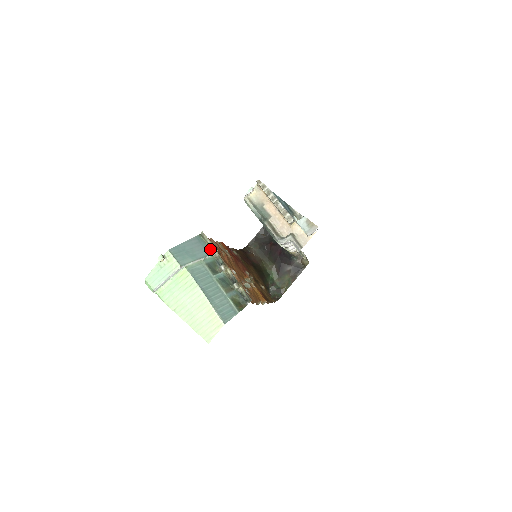
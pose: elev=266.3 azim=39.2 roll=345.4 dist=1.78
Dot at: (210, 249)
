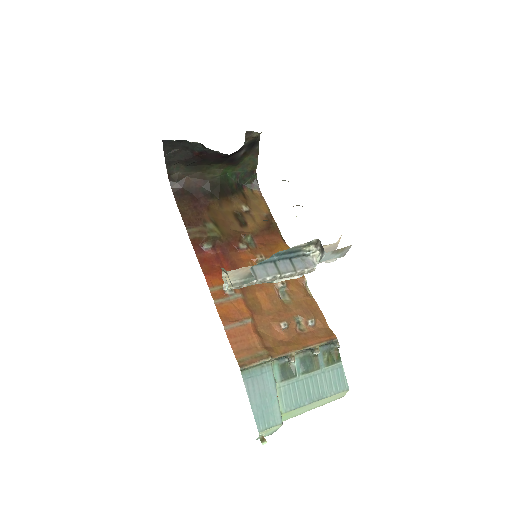
Dot at: (264, 366)
